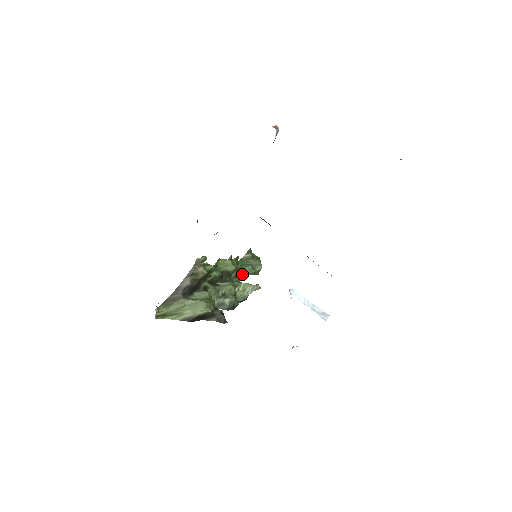
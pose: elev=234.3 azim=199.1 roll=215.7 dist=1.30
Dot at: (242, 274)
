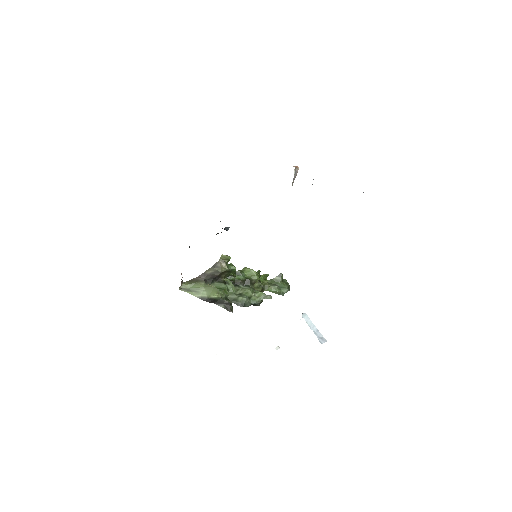
Dot at: (268, 290)
